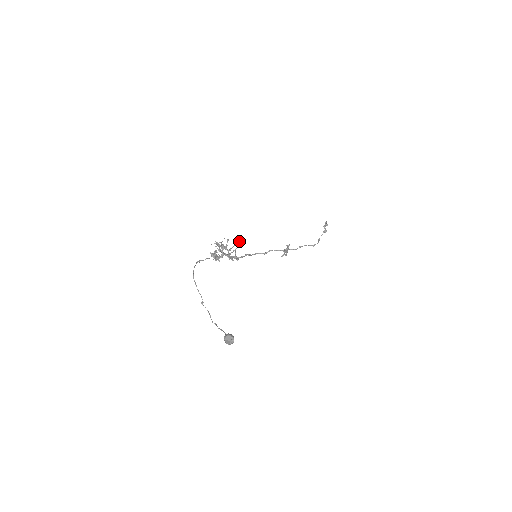
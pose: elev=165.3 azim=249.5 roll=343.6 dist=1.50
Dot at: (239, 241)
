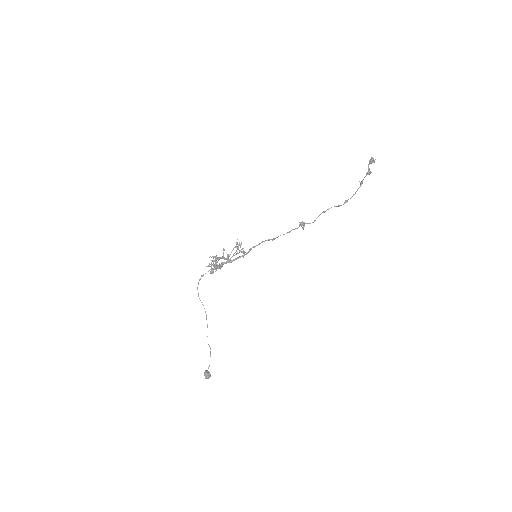
Dot at: occluded
